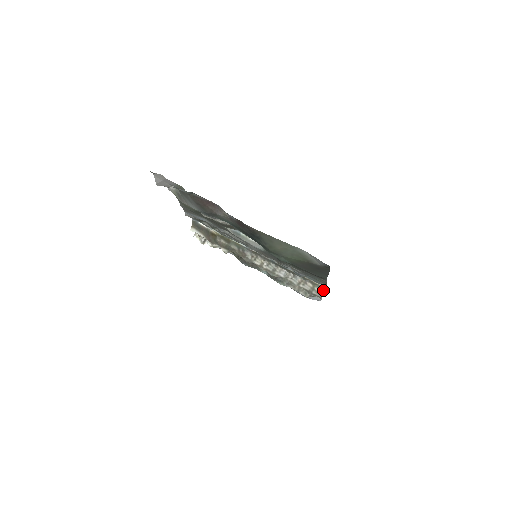
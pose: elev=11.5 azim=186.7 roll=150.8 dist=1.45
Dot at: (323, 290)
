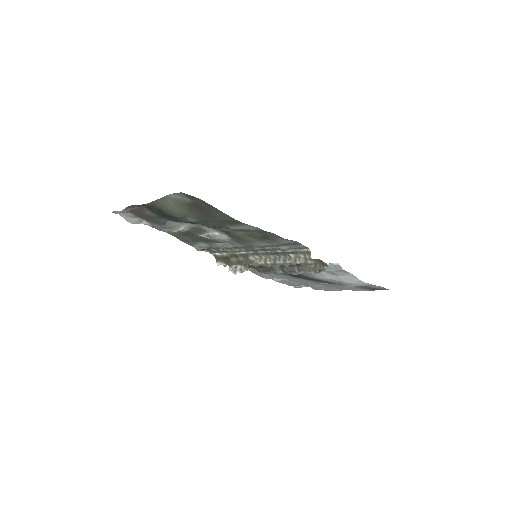
Dot at: (310, 253)
